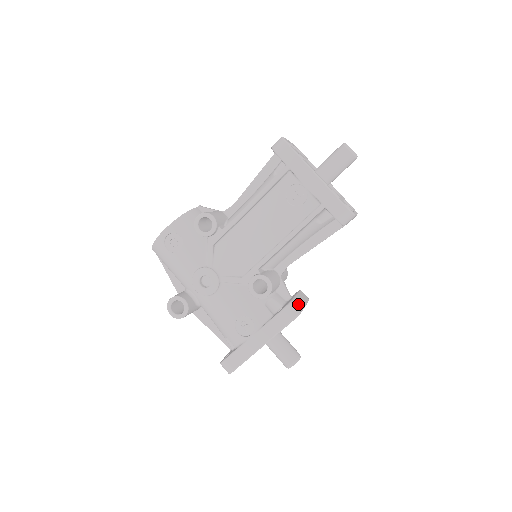
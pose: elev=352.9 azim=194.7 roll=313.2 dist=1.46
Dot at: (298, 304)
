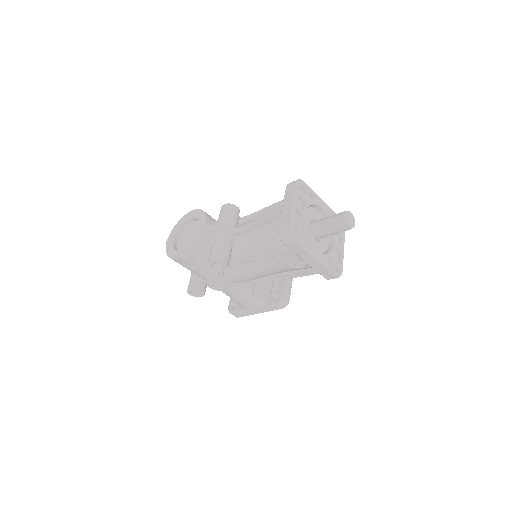
Dot at: (288, 290)
